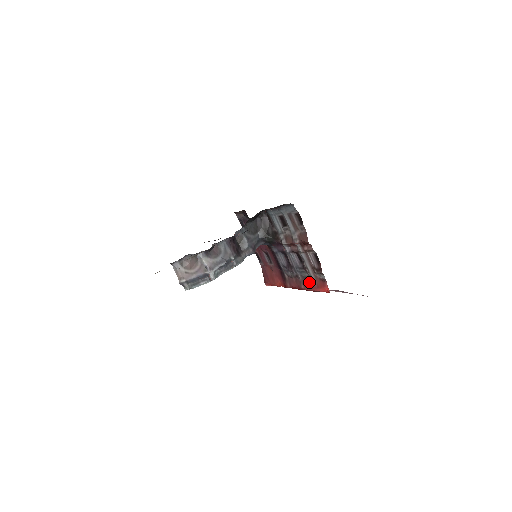
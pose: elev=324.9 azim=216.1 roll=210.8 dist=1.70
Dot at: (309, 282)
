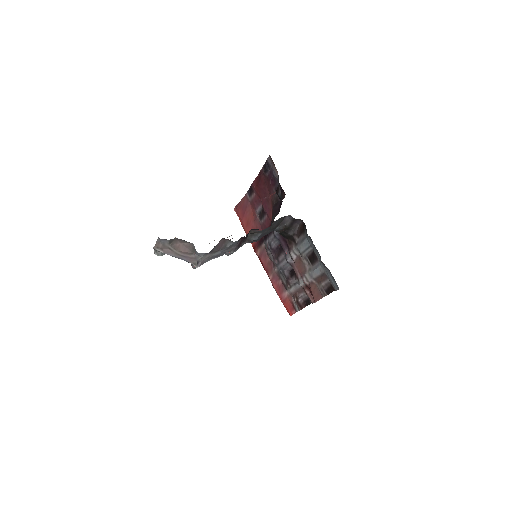
Dot at: (280, 285)
